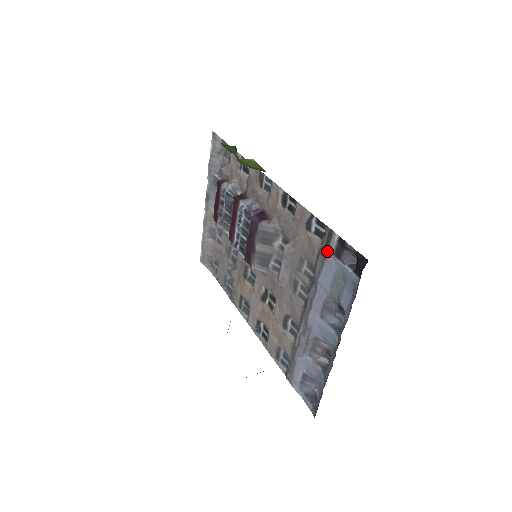
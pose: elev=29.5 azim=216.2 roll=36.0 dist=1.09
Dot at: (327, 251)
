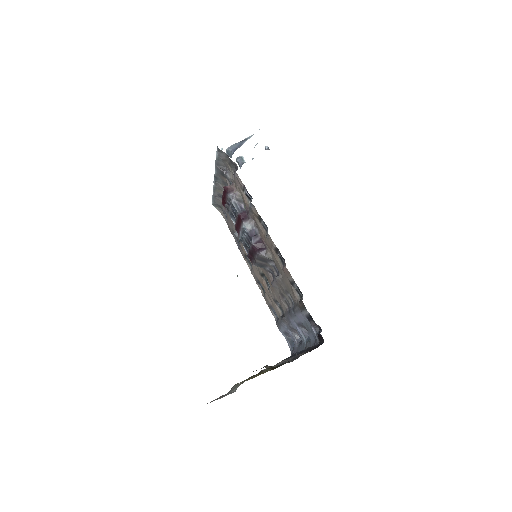
Dot at: (302, 311)
